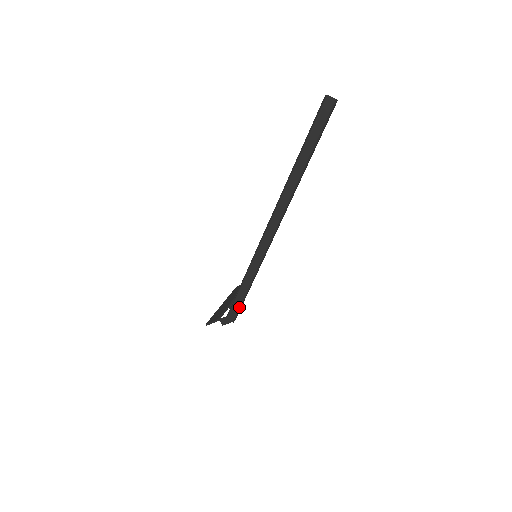
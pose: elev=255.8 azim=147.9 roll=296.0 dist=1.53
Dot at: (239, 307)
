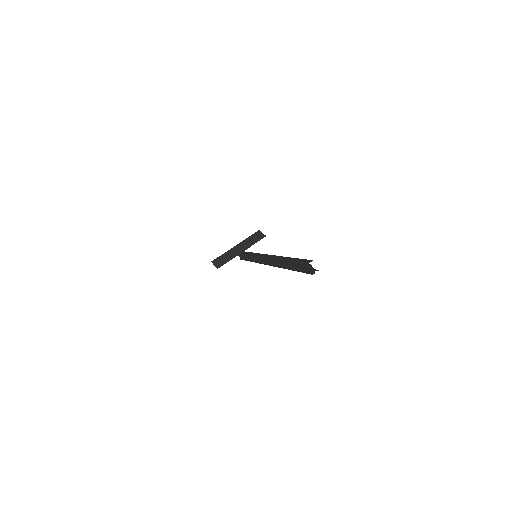
Dot at: (244, 258)
